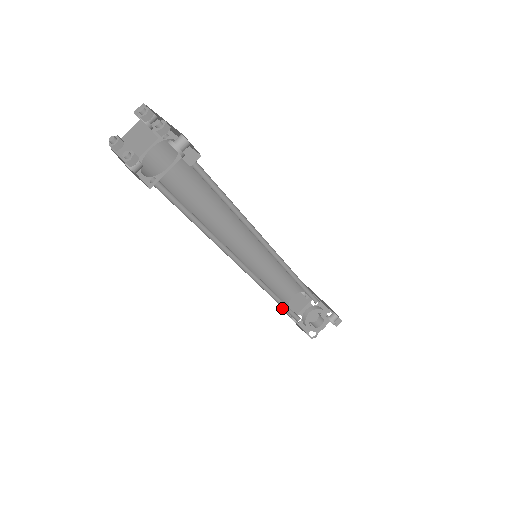
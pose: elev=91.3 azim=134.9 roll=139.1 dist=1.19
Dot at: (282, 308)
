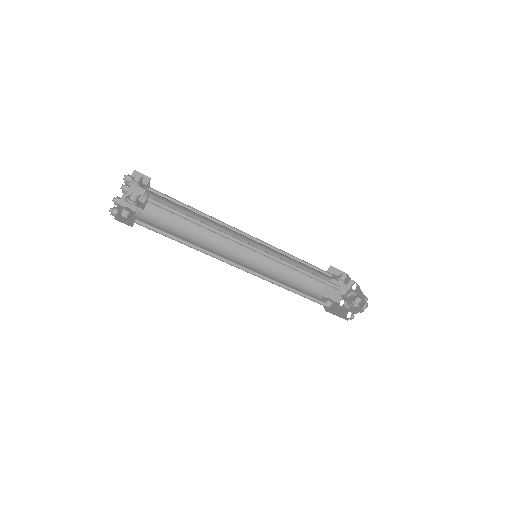
Dot at: occluded
